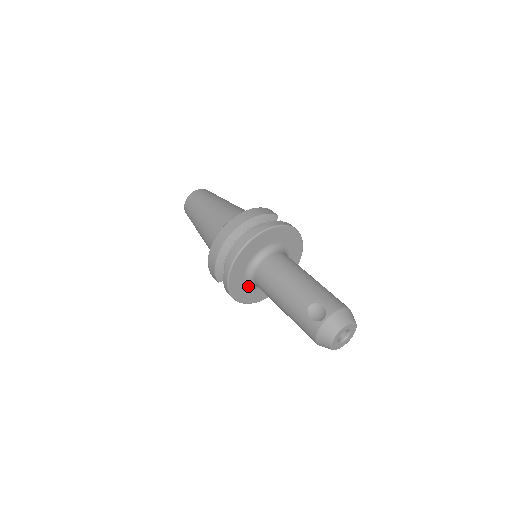
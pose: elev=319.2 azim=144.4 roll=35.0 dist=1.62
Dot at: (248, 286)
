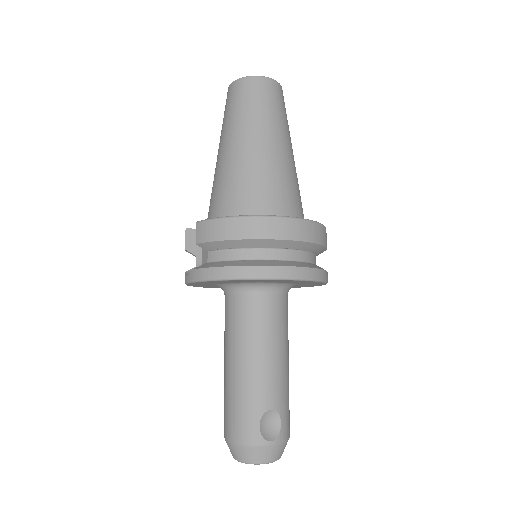
Dot at: (218, 283)
